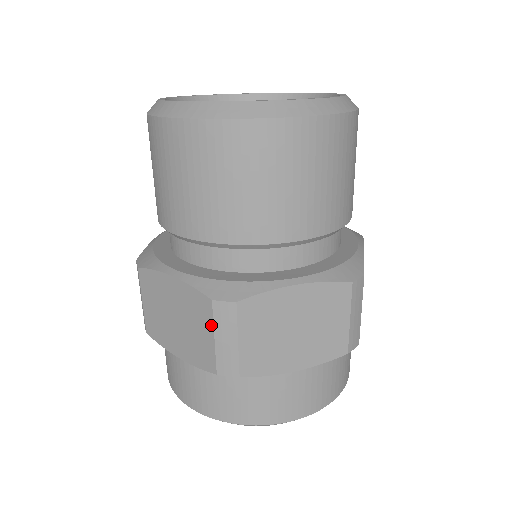
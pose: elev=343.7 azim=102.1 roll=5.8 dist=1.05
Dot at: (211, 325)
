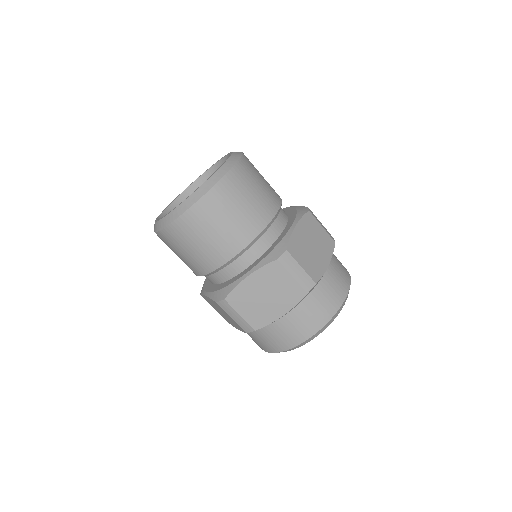
Dot at: (226, 313)
